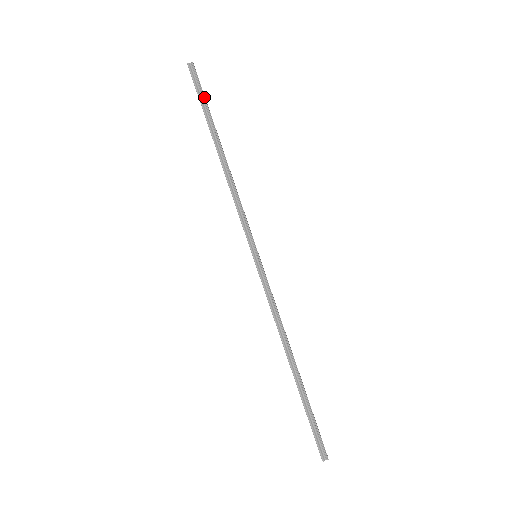
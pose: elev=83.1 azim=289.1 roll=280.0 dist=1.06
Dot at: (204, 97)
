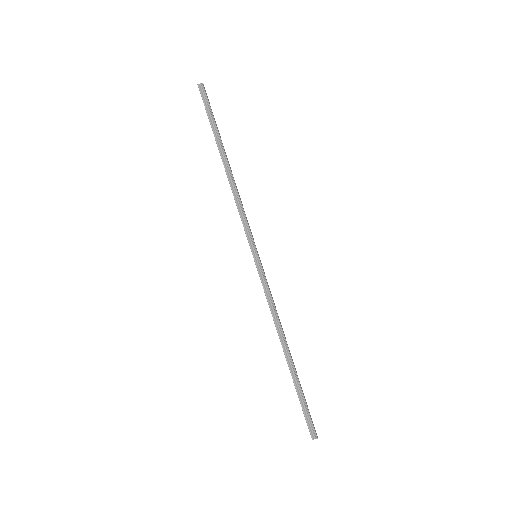
Dot at: (212, 114)
